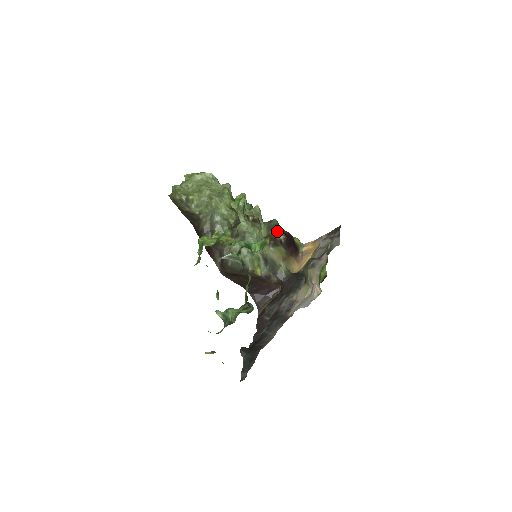
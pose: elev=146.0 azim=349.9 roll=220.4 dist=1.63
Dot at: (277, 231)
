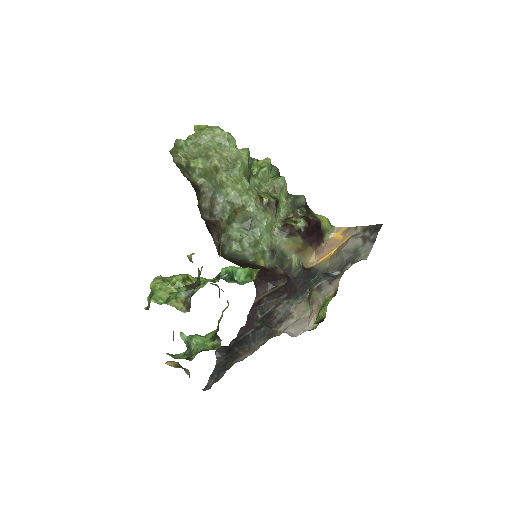
Dot at: (299, 215)
